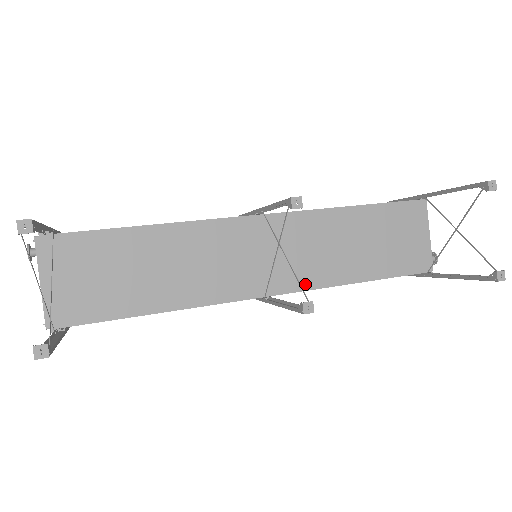
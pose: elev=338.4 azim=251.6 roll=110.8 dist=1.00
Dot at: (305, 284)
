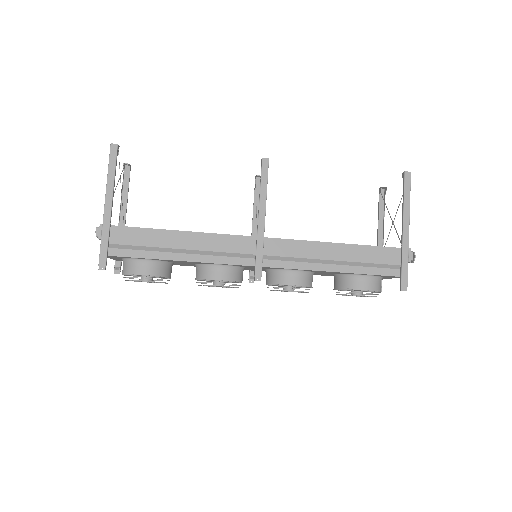
Dot at: (292, 240)
